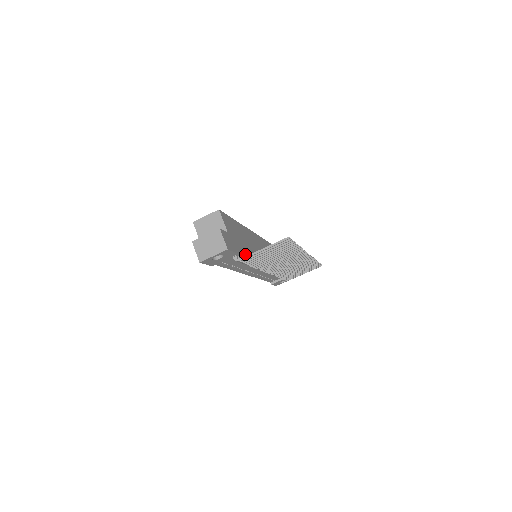
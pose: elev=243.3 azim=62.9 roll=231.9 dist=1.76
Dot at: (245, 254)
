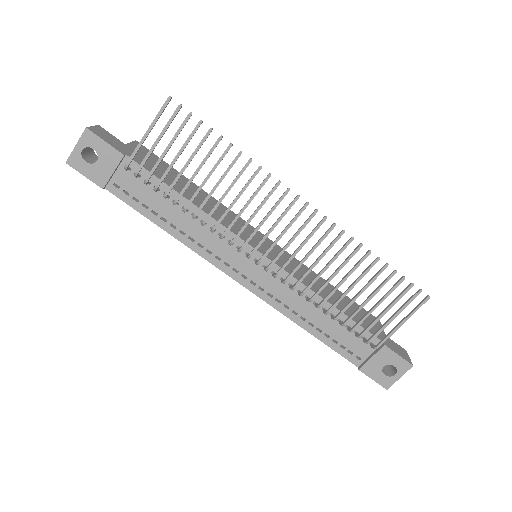
Dot at: (159, 178)
